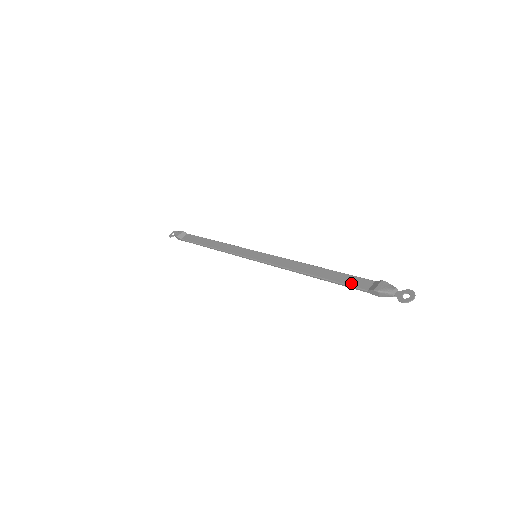
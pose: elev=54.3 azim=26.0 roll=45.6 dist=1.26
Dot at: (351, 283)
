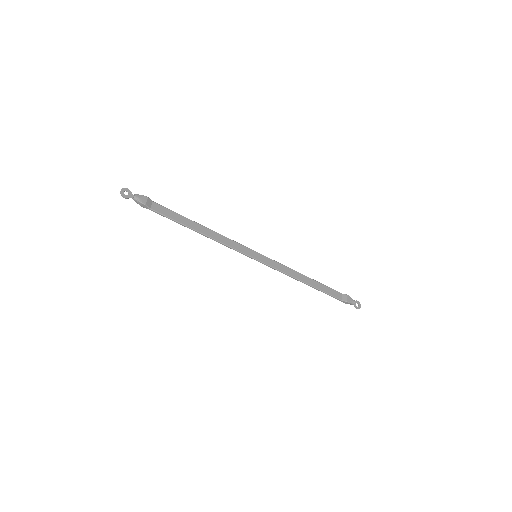
Dot at: (332, 294)
